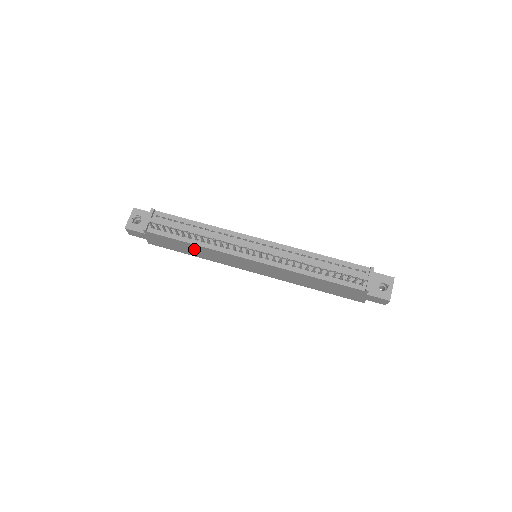
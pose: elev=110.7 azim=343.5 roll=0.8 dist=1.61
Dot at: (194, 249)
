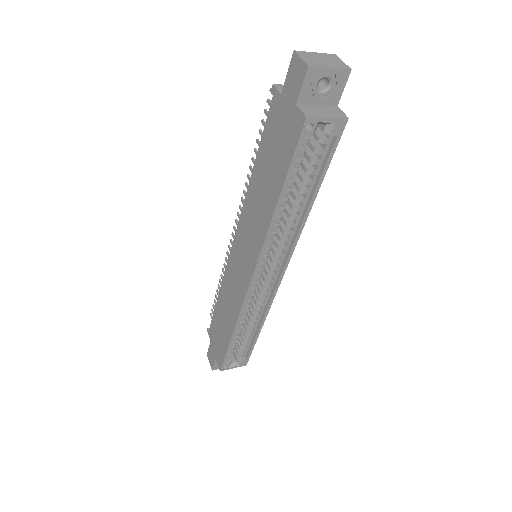
Dot at: (224, 311)
